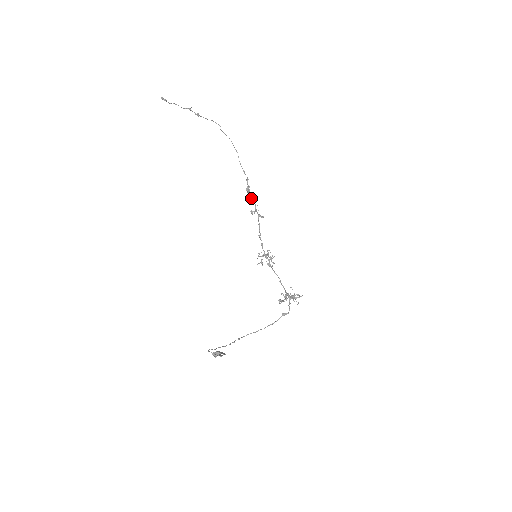
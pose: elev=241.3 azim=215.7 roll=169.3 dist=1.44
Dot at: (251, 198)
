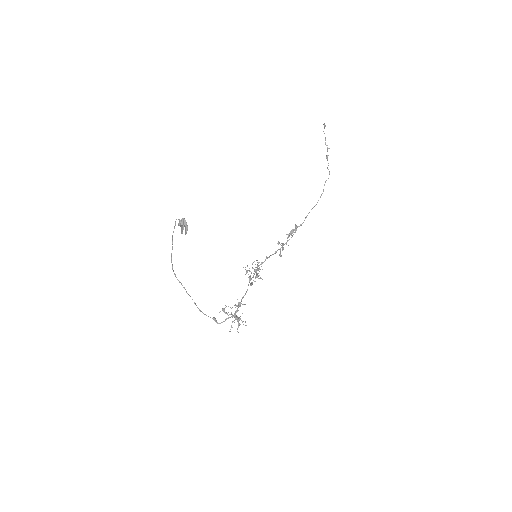
Dot at: occluded
